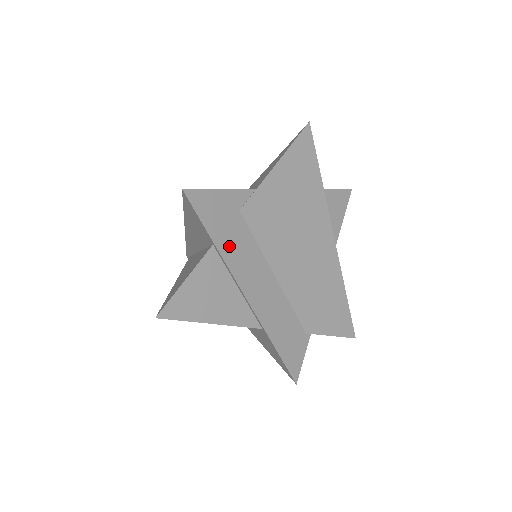
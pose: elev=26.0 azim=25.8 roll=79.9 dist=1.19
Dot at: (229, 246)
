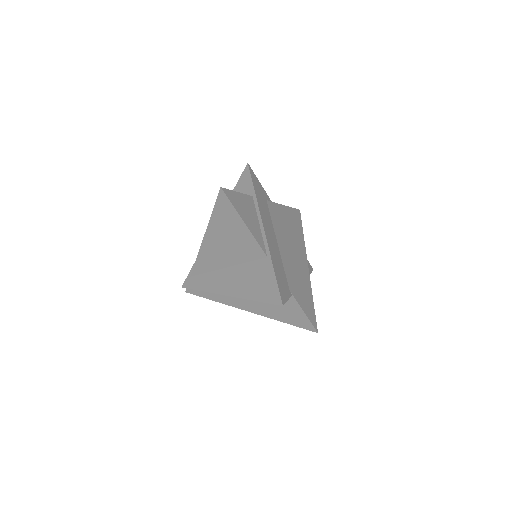
Dot at: (260, 203)
